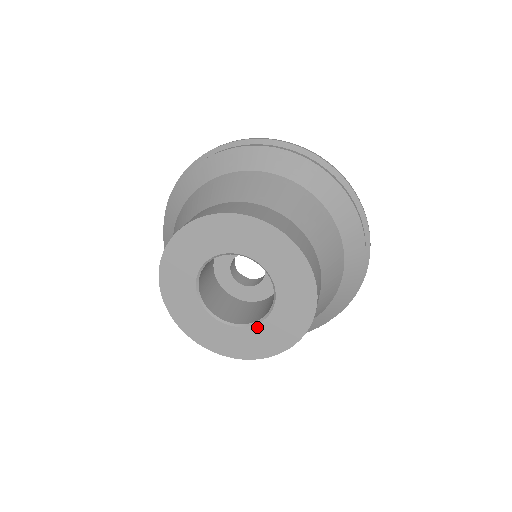
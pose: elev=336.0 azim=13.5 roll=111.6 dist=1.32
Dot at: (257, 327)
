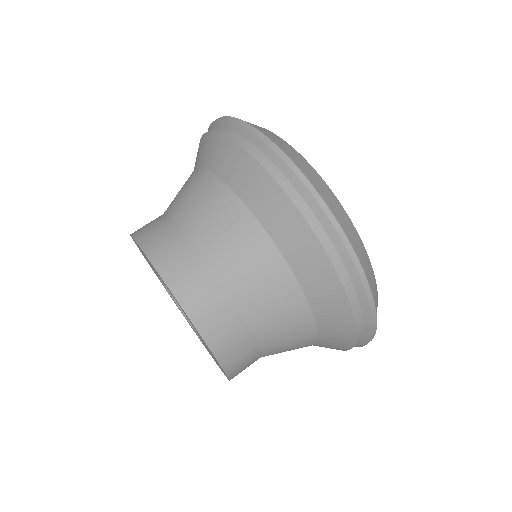
Dot at: (201, 339)
